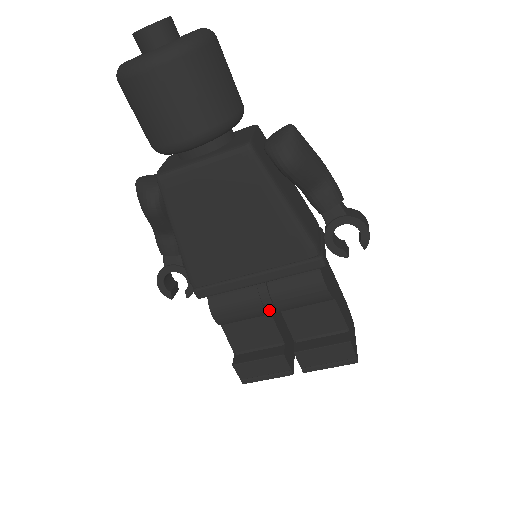
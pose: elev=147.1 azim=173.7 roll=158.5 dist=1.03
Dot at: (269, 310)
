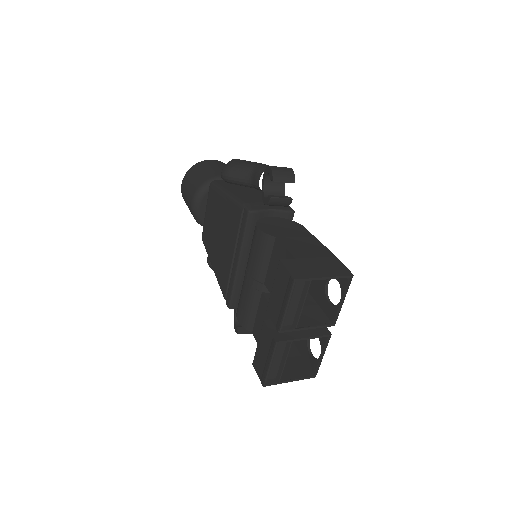
Dot at: (252, 284)
